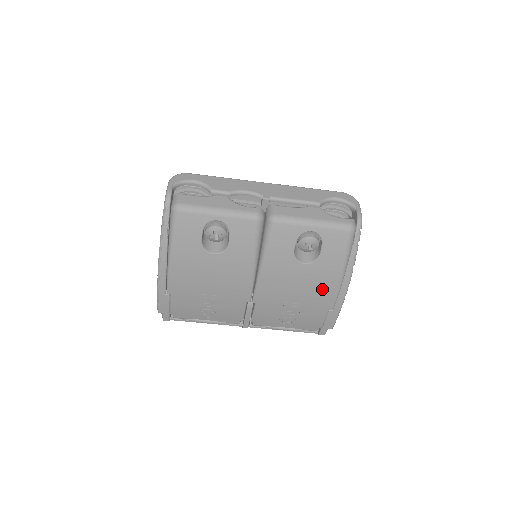
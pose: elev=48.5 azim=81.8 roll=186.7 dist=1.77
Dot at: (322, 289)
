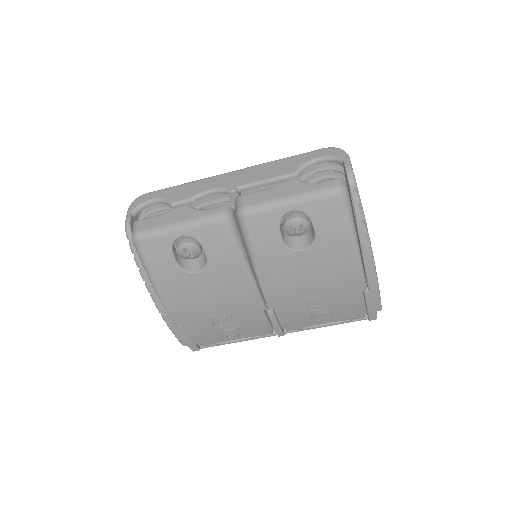
Dot at: (339, 272)
